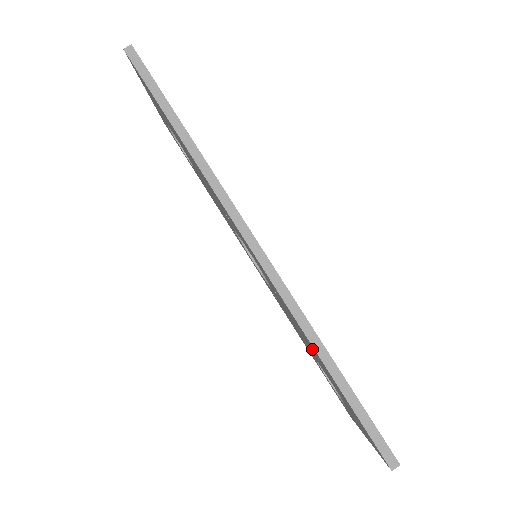
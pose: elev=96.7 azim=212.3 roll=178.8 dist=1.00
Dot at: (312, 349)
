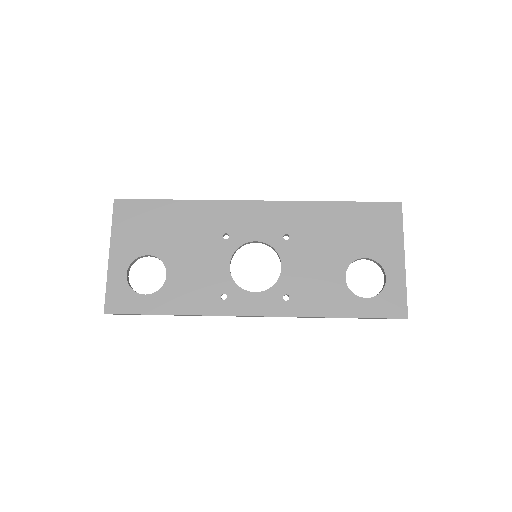
Dot at: (328, 225)
